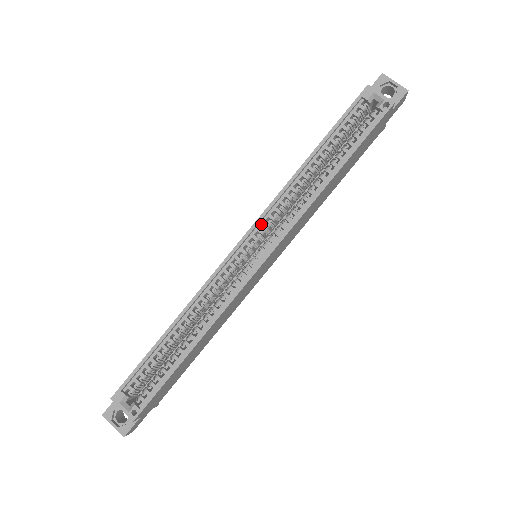
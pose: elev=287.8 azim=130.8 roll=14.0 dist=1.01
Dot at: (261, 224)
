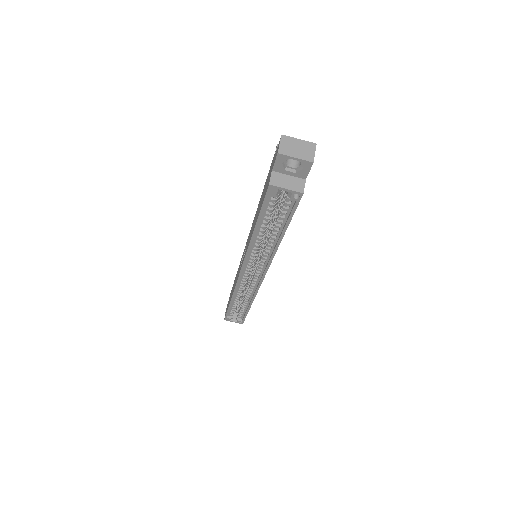
Dot at: (247, 263)
